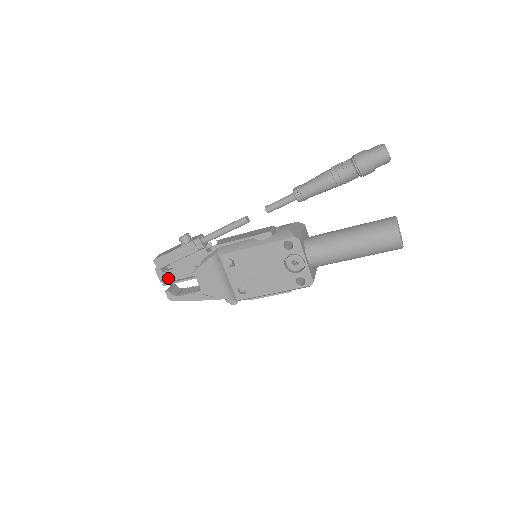
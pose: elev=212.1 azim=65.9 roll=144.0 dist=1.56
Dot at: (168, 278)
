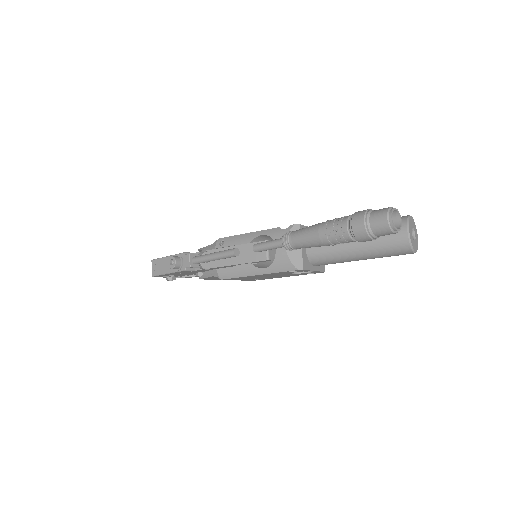
Dot at: (174, 277)
